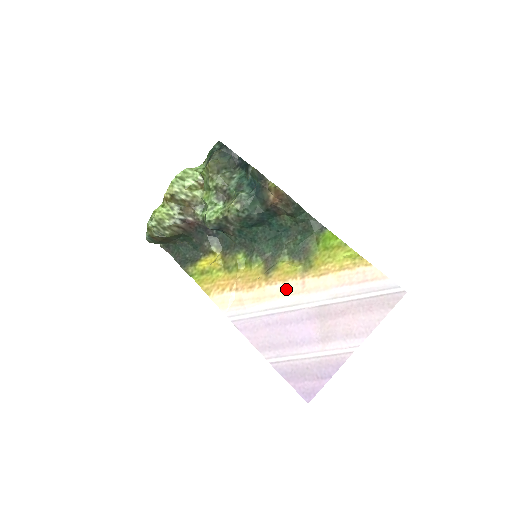
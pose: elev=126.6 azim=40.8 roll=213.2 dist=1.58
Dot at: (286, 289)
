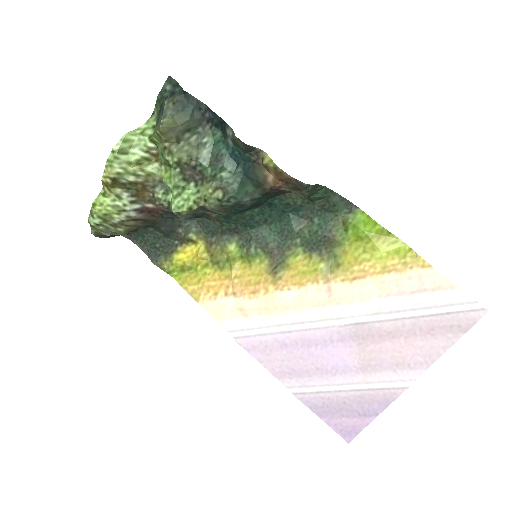
Dot at: (304, 298)
